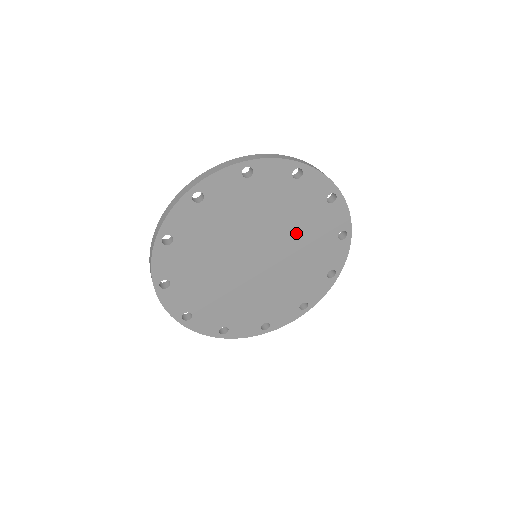
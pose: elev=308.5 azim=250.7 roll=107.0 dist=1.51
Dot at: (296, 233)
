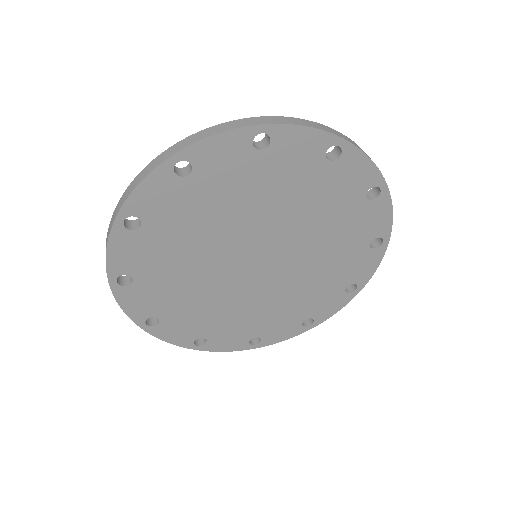
Dot at: (298, 215)
